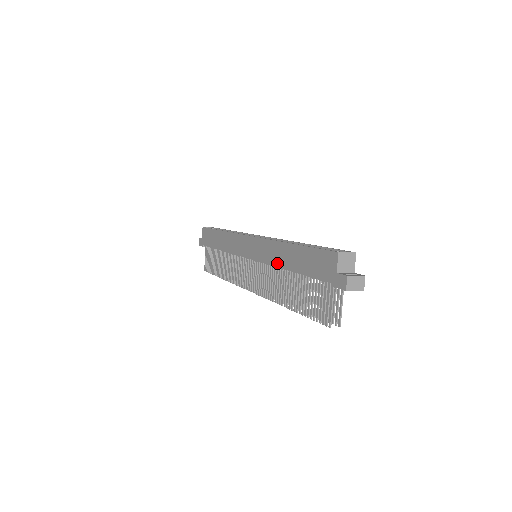
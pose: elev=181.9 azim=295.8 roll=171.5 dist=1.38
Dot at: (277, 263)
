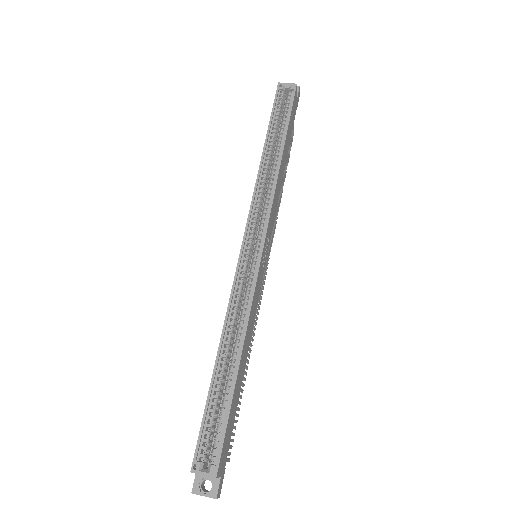
Dot at: occluded
